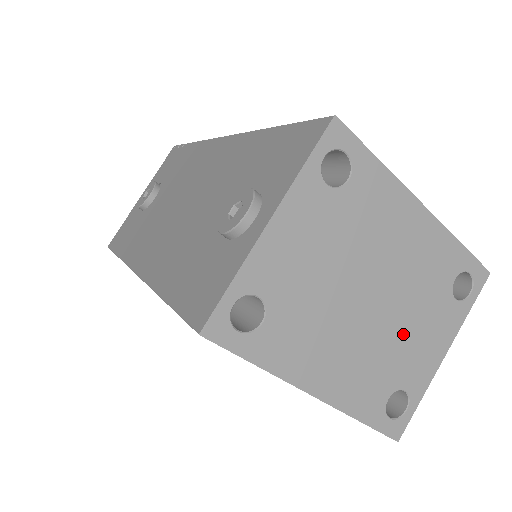
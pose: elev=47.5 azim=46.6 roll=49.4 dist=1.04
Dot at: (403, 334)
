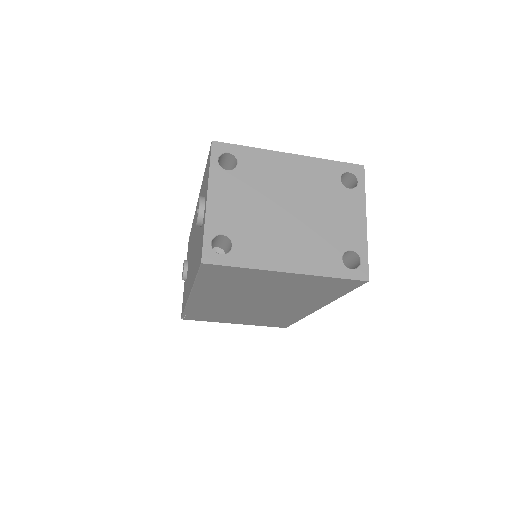
Dot at: (326, 220)
